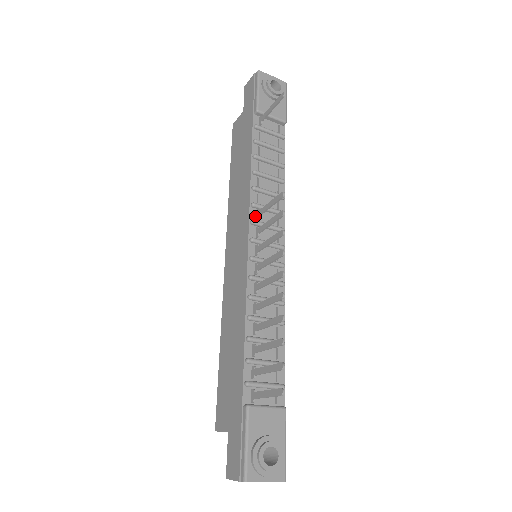
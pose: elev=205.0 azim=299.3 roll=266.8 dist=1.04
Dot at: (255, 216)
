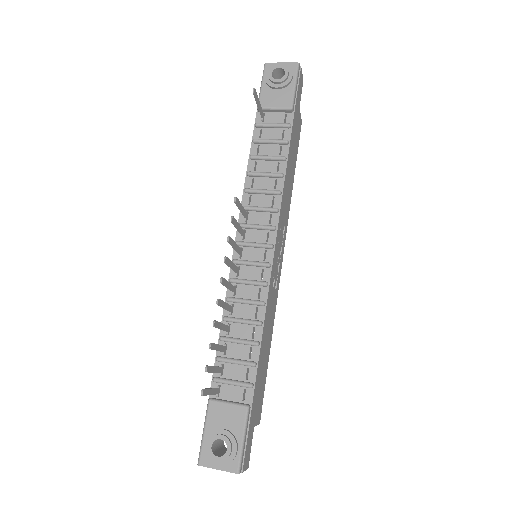
Dot at: (245, 219)
